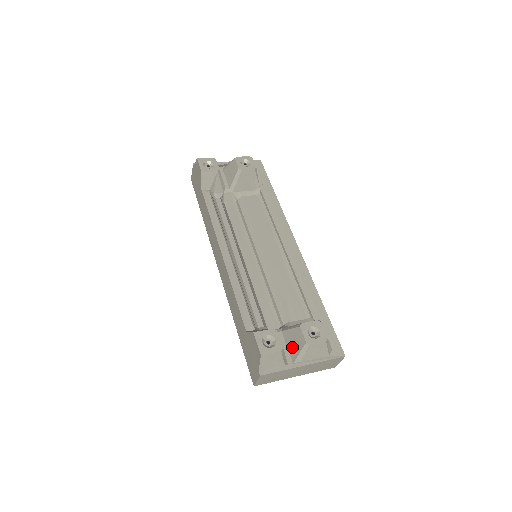
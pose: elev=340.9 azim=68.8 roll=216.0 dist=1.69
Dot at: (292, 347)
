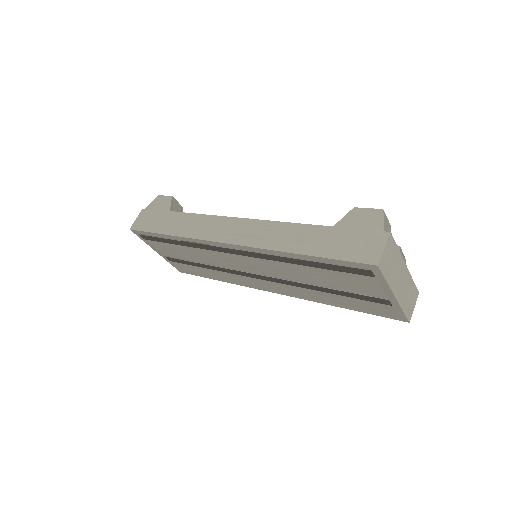
Dot at: occluded
